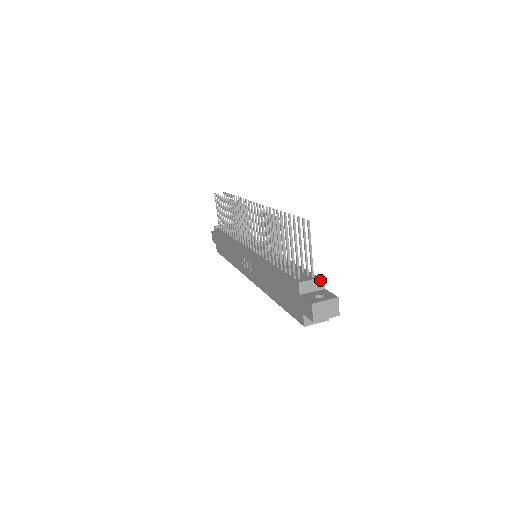
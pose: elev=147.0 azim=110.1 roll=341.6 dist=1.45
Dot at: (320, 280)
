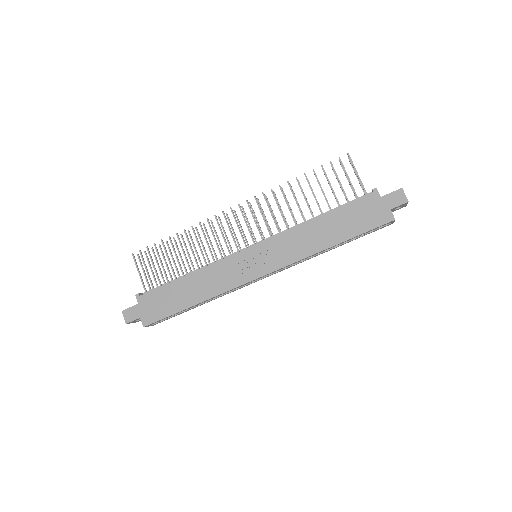
Dot at: occluded
